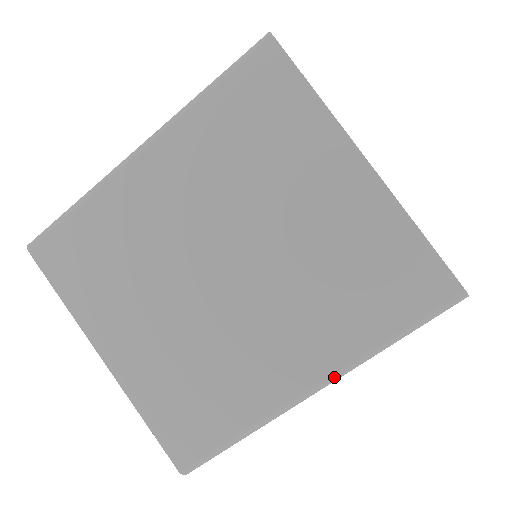
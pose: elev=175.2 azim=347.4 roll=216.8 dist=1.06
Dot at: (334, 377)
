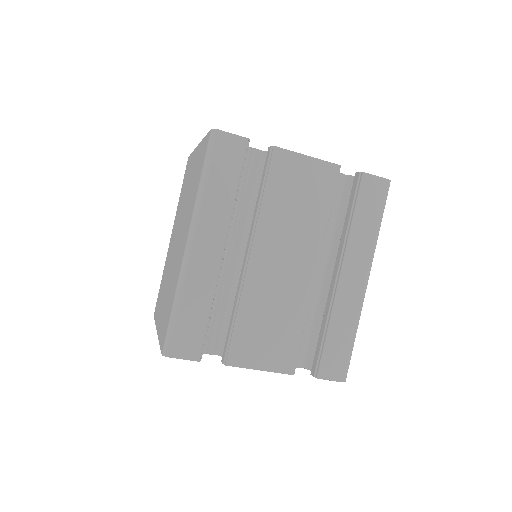
Dot at: (191, 225)
